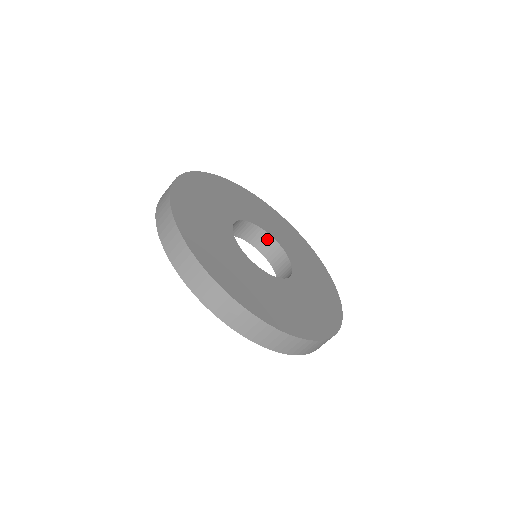
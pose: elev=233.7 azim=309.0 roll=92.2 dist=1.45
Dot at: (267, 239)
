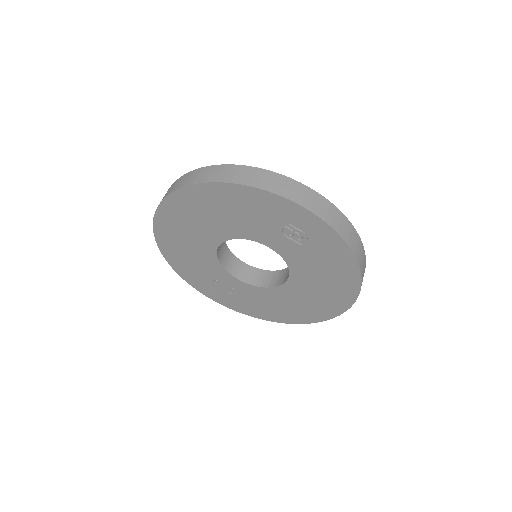
Dot at: (255, 272)
